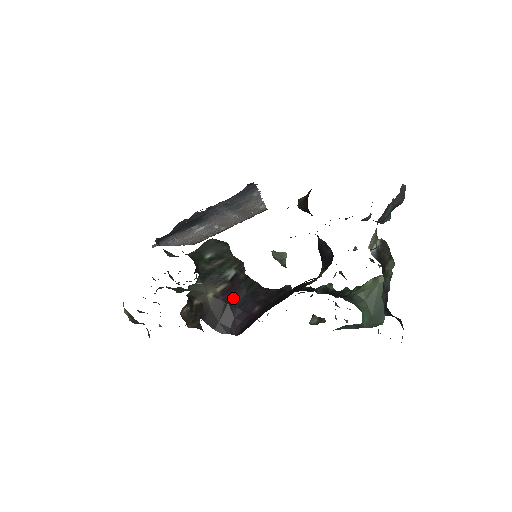
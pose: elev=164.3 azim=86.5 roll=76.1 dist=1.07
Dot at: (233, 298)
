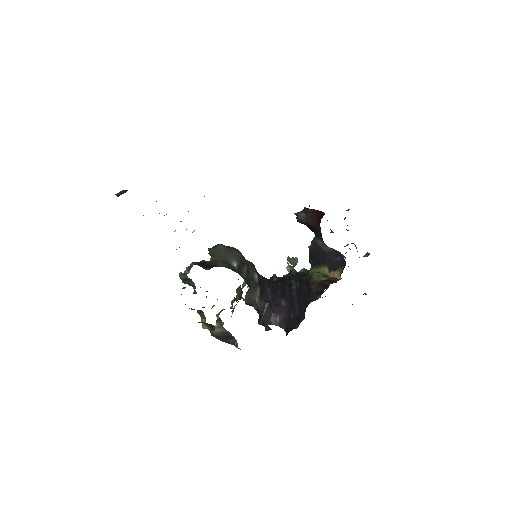
Dot at: (267, 297)
